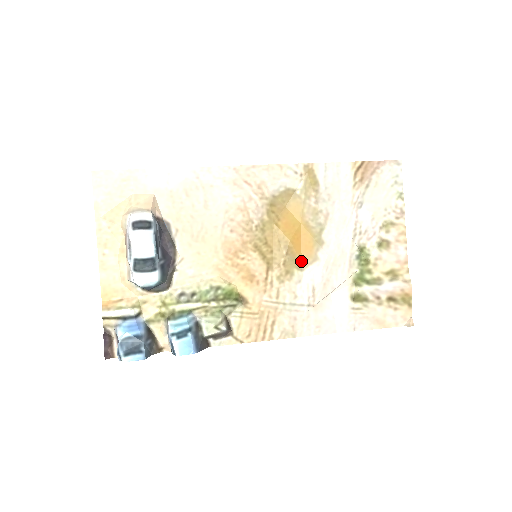
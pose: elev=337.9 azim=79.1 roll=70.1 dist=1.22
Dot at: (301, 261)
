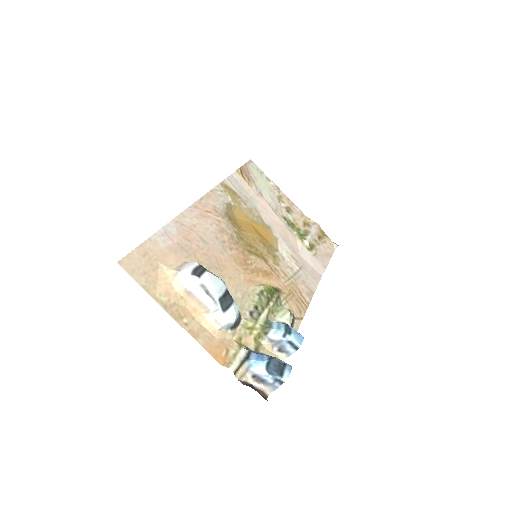
Dot at: (272, 246)
